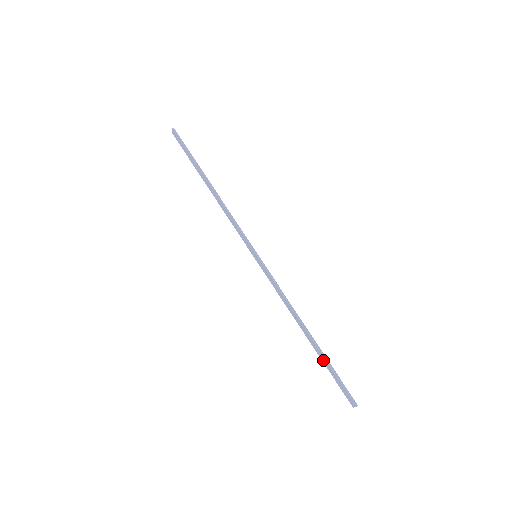
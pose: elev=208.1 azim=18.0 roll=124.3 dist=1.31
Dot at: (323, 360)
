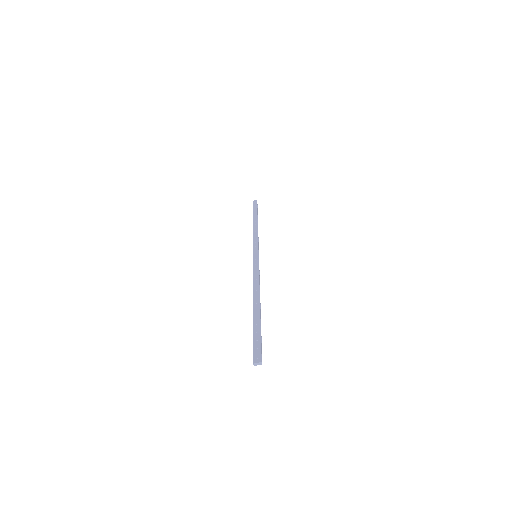
Dot at: (256, 321)
